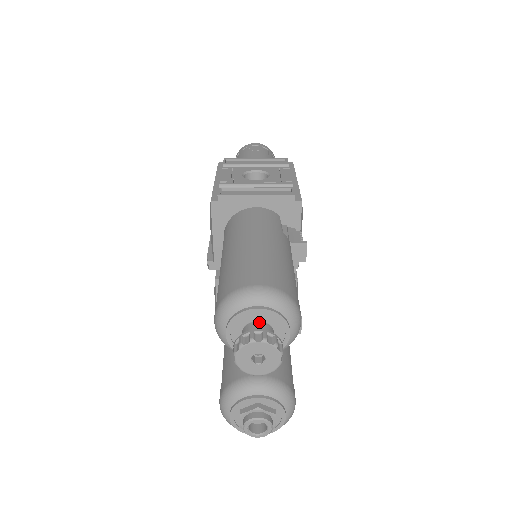
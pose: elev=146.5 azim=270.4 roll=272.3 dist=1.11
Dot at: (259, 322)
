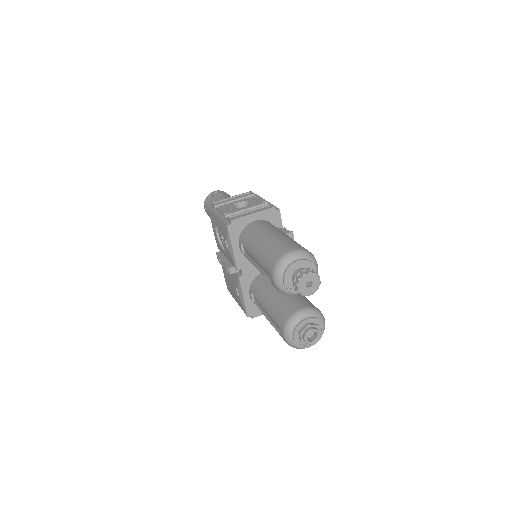
Dot at: (300, 269)
